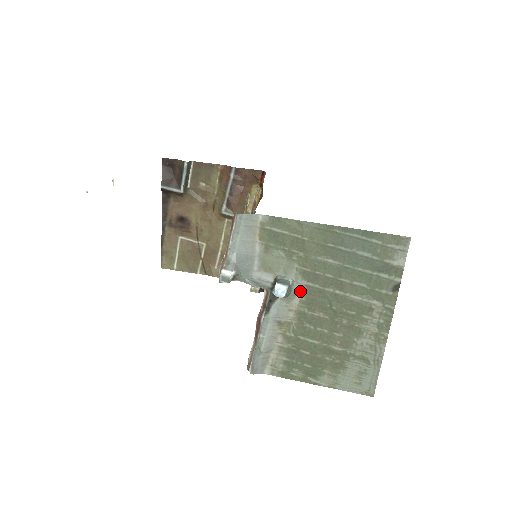
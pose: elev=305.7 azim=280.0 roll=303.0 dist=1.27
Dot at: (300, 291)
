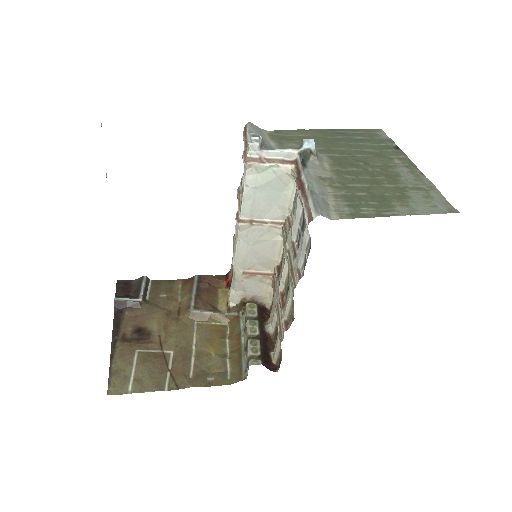
Dot at: (325, 160)
